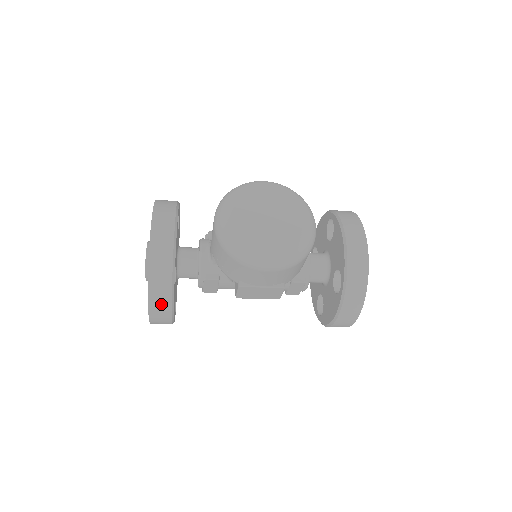
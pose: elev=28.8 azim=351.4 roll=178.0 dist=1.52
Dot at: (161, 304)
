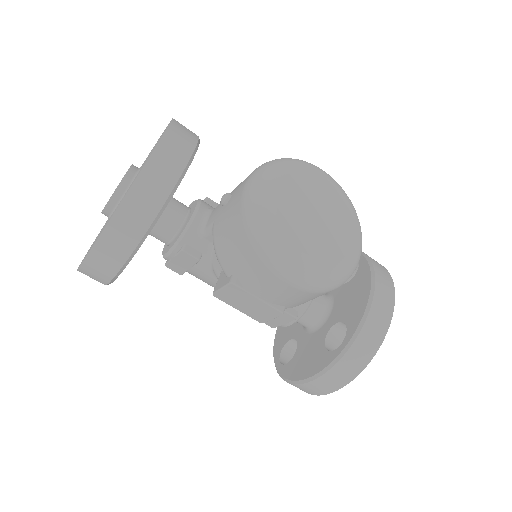
Dot at: (114, 251)
